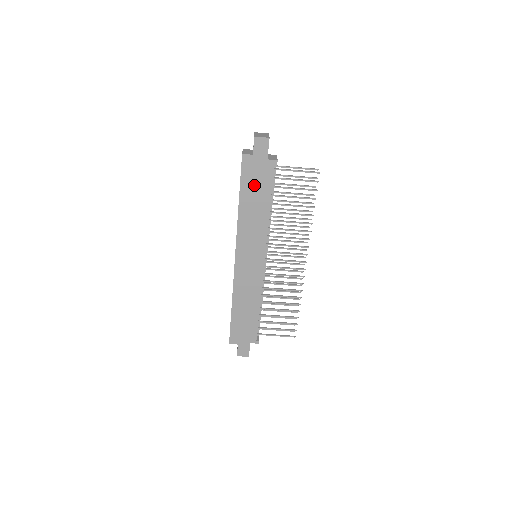
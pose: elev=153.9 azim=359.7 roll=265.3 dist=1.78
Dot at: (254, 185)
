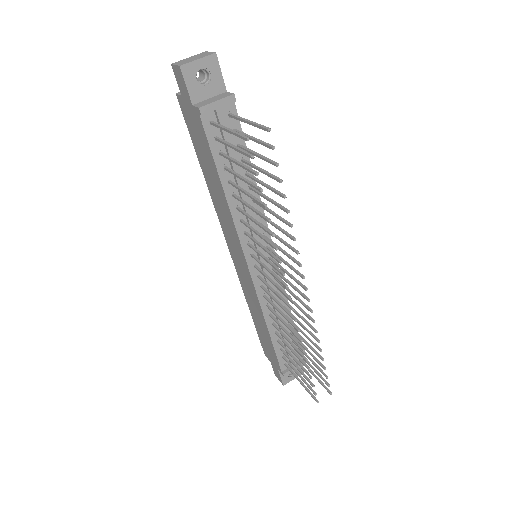
Dot at: (201, 147)
